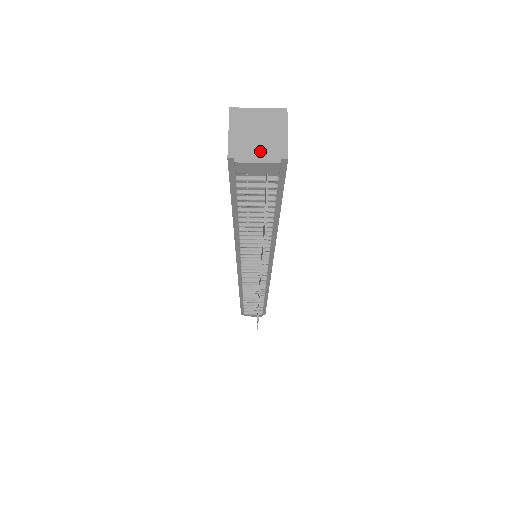
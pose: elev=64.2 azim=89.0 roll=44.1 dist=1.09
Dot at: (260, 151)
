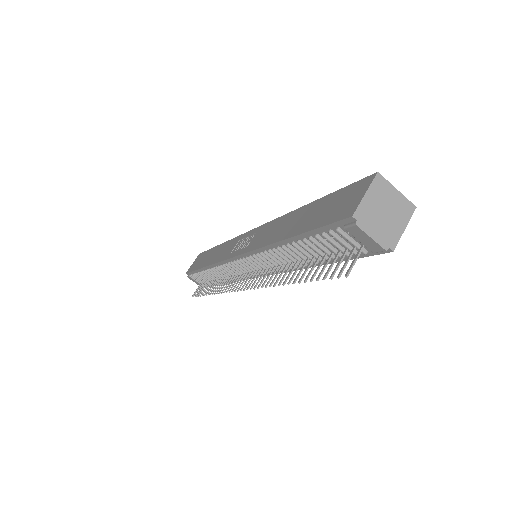
Dot at: (378, 229)
